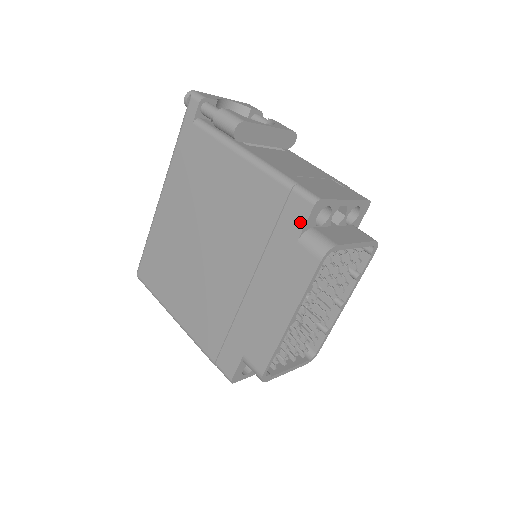
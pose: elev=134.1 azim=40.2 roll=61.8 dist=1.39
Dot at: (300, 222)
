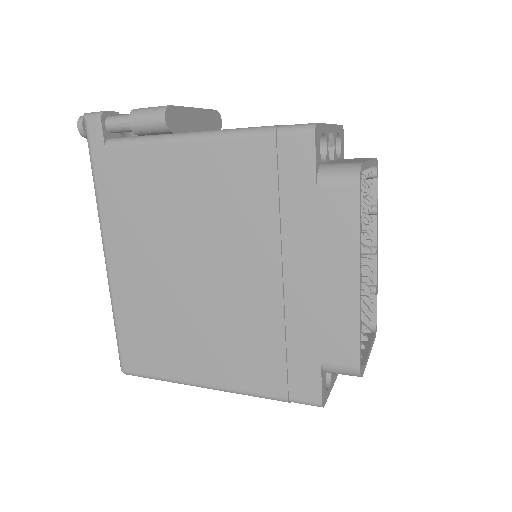
Dot at: (308, 162)
